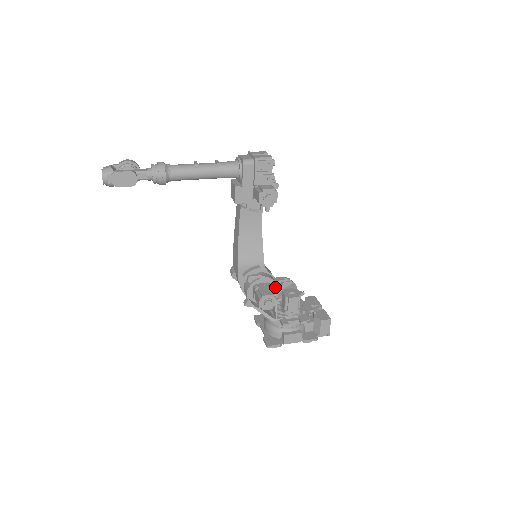
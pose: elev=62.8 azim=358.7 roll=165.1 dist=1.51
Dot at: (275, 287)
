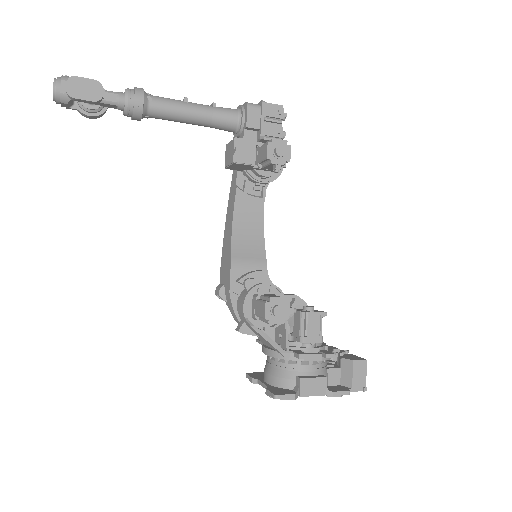
Dot at: occluded
